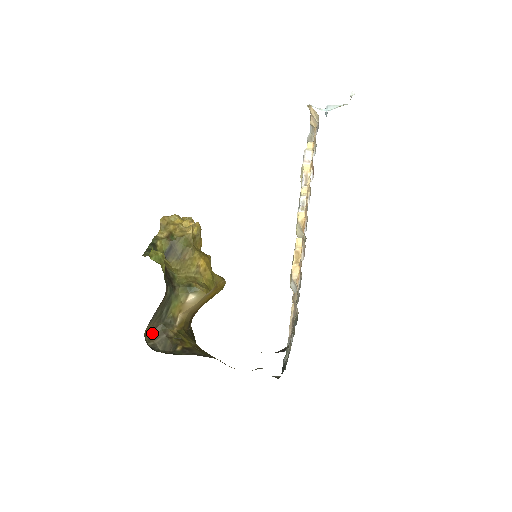
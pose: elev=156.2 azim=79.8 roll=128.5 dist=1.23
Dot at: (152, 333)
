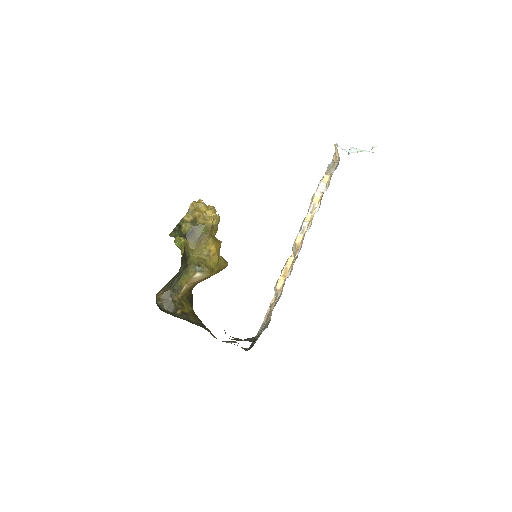
Dot at: (162, 295)
